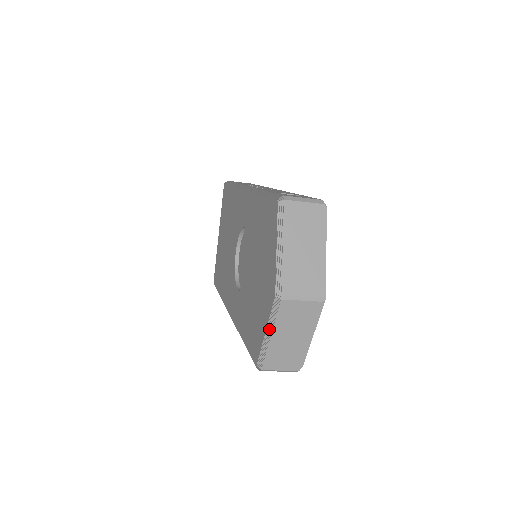
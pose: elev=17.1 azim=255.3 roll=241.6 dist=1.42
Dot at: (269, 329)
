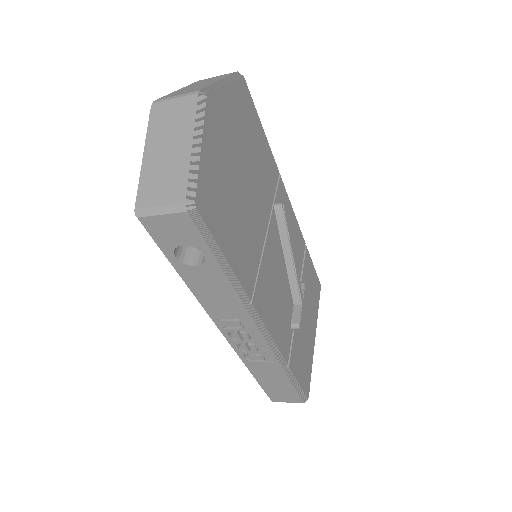
Dot at: (145, 148)
